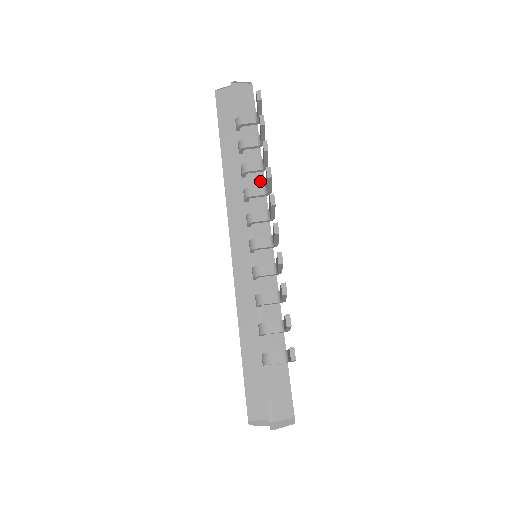
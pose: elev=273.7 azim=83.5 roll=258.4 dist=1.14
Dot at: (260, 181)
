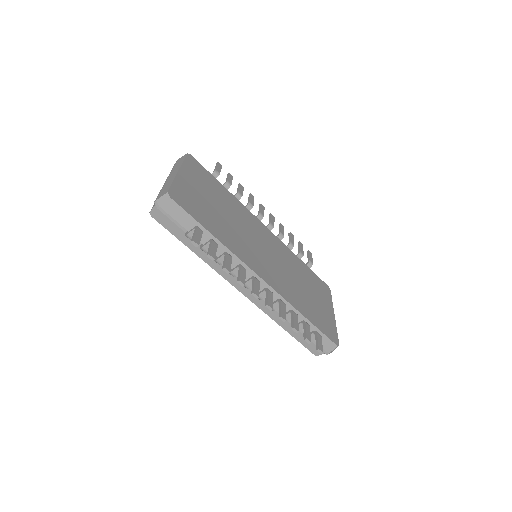
Dot at: (232, 256)
